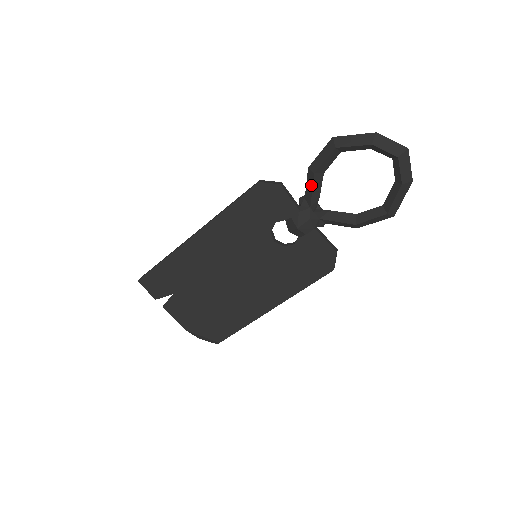
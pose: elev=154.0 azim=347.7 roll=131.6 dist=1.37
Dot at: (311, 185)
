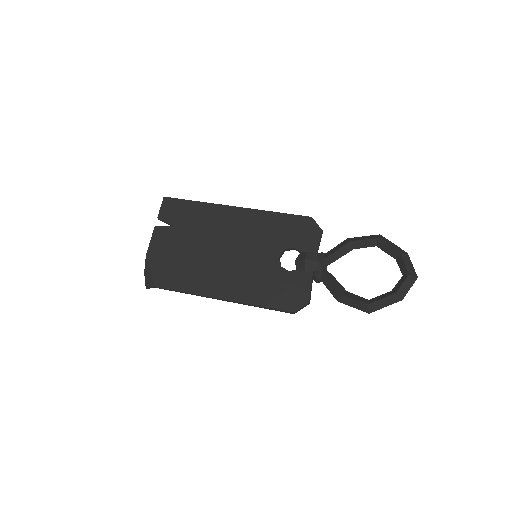
Dot at: (340, 247)
